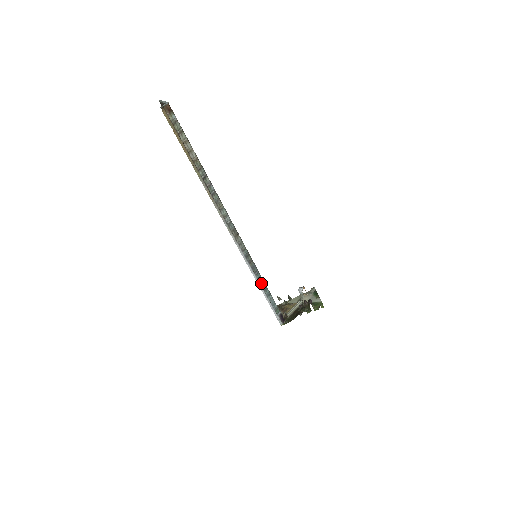
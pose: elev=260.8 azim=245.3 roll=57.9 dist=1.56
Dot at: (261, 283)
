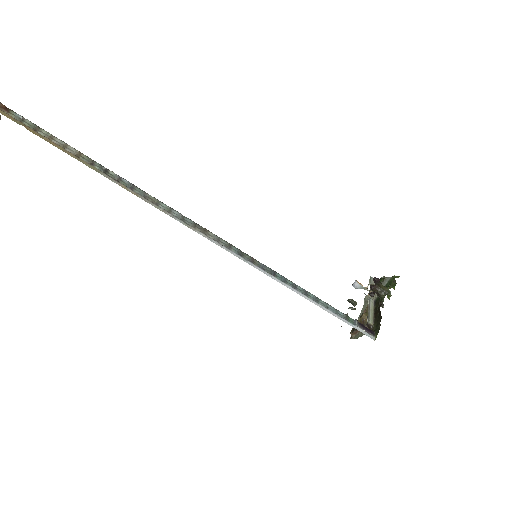
Dot at: (292, 287)
